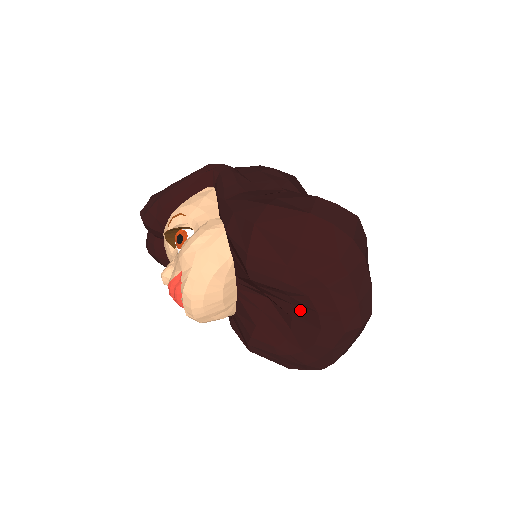
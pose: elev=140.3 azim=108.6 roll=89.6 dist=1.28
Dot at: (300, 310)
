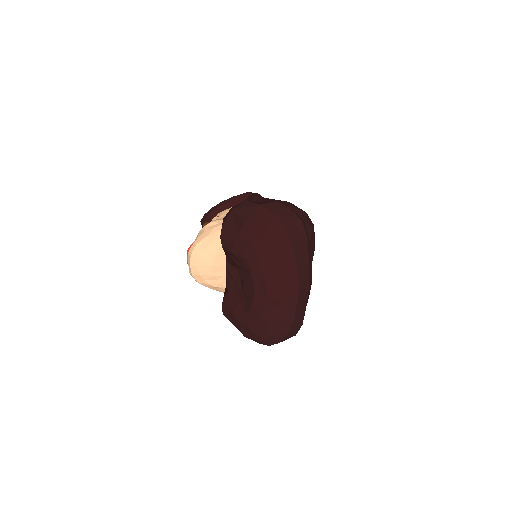
Dot at: (246, 275)
